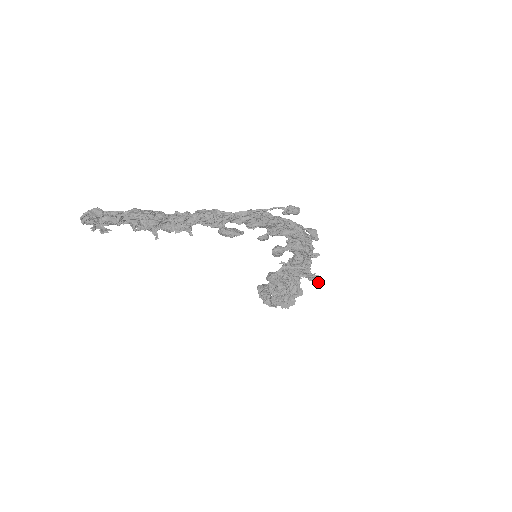
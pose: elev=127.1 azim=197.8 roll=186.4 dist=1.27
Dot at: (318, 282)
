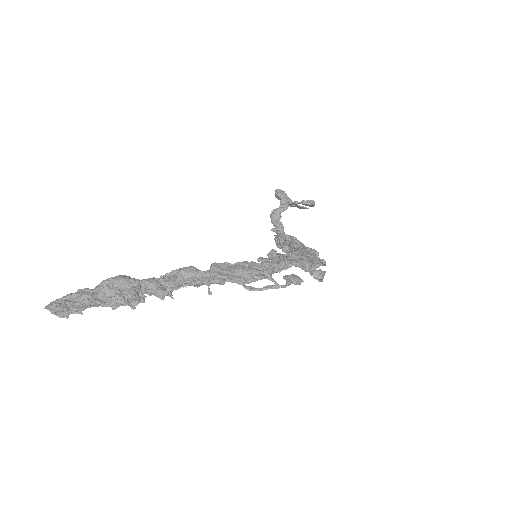
Dot at: (323, 265)
